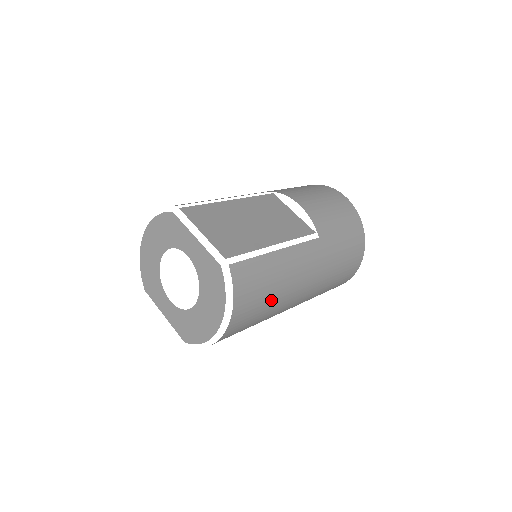
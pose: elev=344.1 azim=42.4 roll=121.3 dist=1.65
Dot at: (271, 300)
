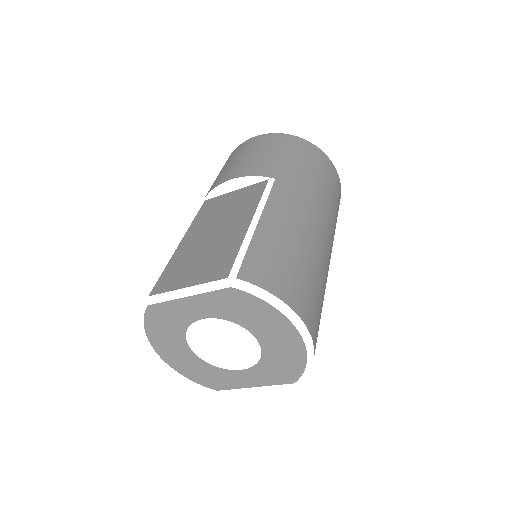
Dot at: (306, 262)
